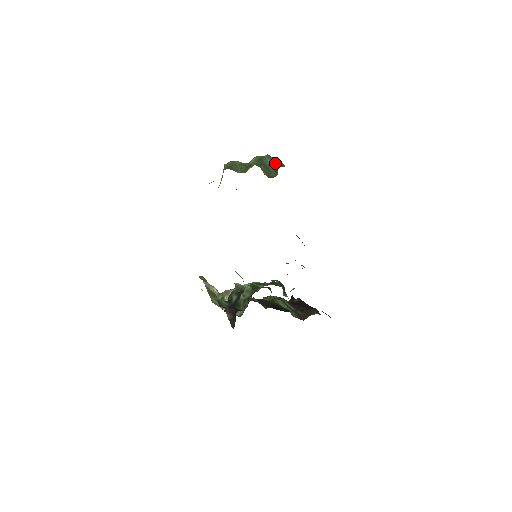
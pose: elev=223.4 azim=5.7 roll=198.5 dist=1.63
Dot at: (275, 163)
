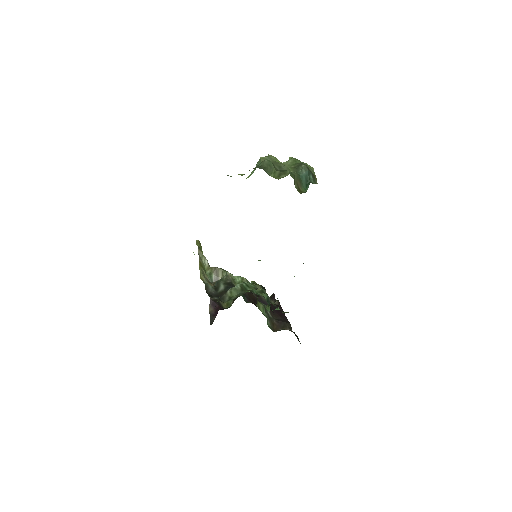
Dot at: (309, 177)
